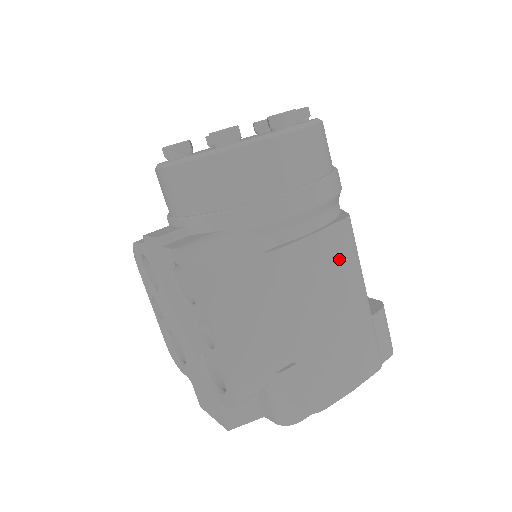
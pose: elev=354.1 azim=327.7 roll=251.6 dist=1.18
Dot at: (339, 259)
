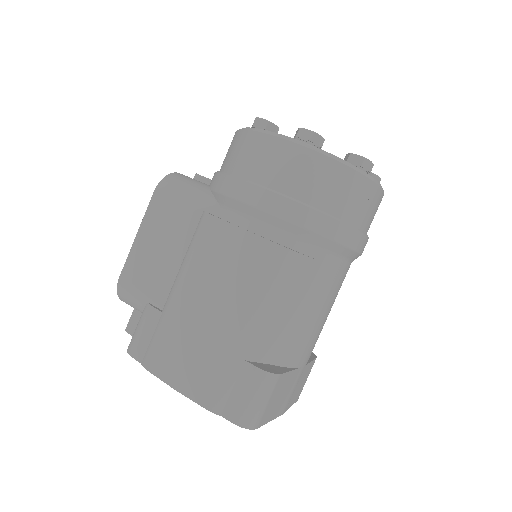
Dot at: (247, 271)
